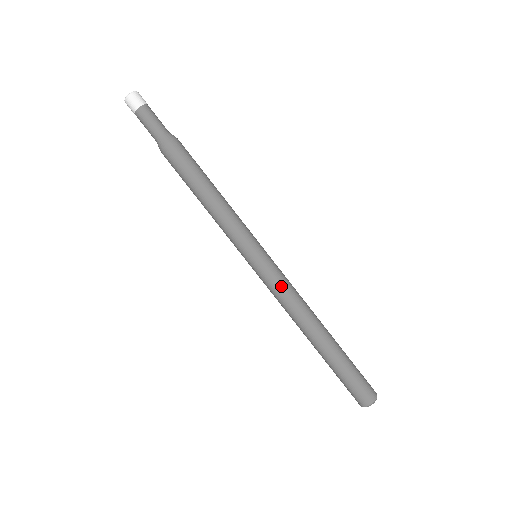
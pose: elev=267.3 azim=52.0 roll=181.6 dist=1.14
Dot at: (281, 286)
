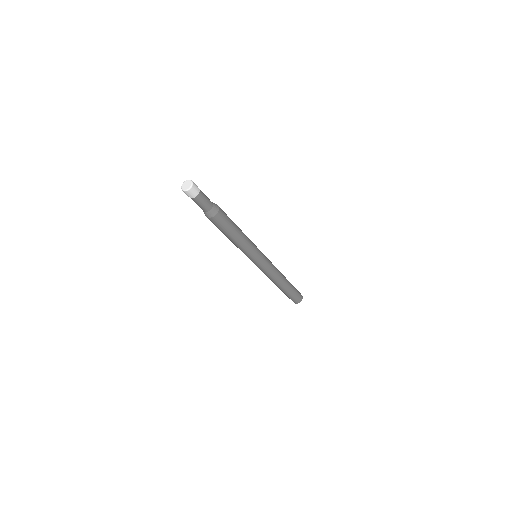
Dot at: (269, 270)
